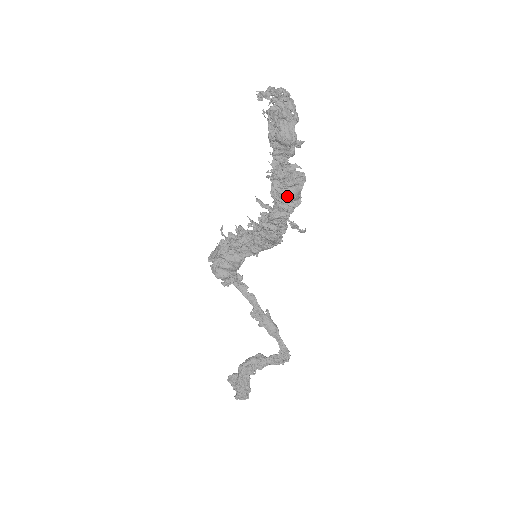
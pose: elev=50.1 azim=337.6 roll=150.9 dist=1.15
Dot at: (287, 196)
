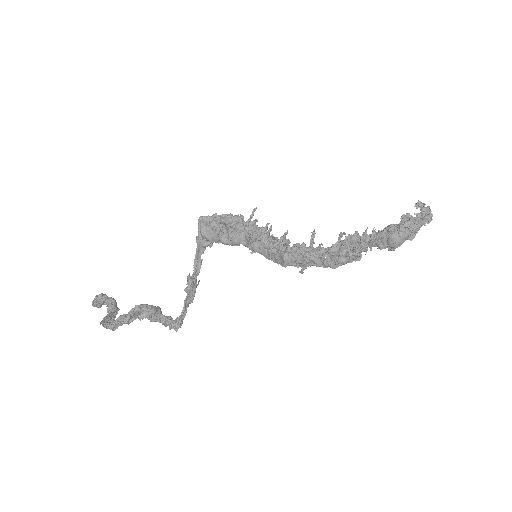
Dot at: (340, 260)
